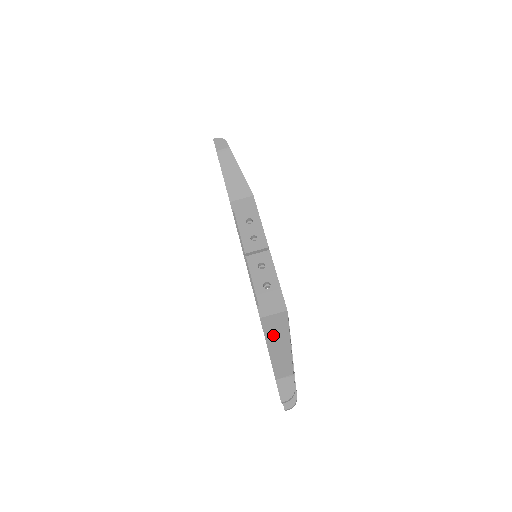
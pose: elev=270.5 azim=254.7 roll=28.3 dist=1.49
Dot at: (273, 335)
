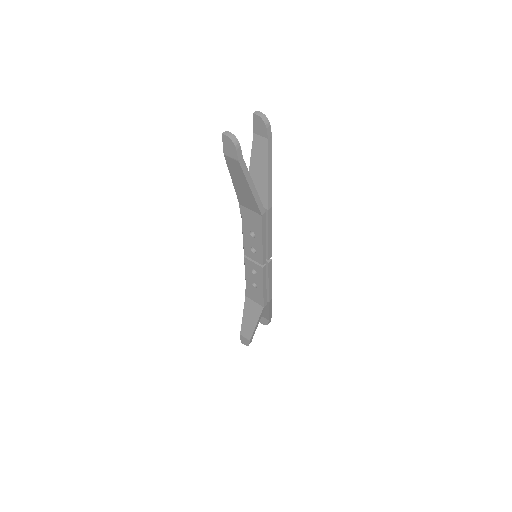
Dot at: occluded
